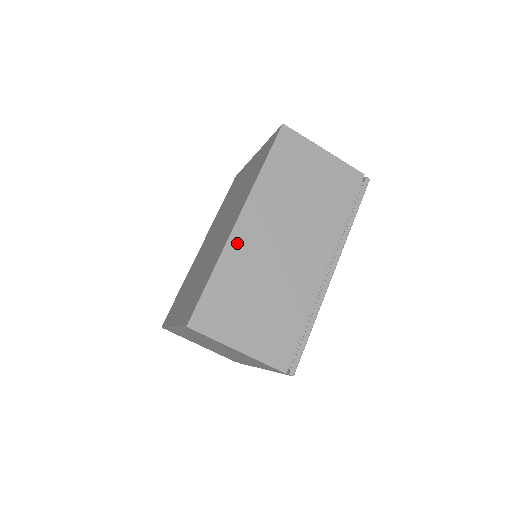
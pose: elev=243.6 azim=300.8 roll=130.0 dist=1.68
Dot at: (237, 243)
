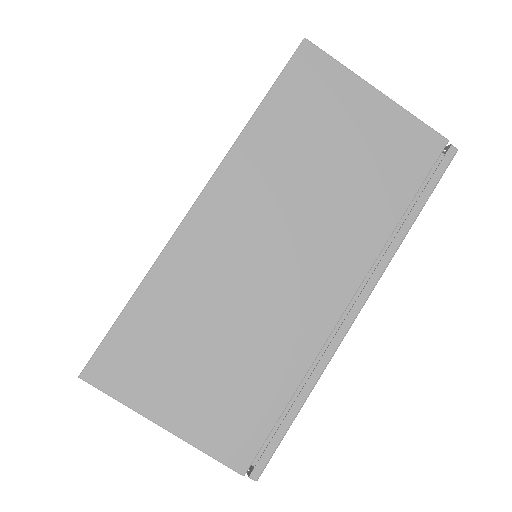
Dot at: (187, 244)
